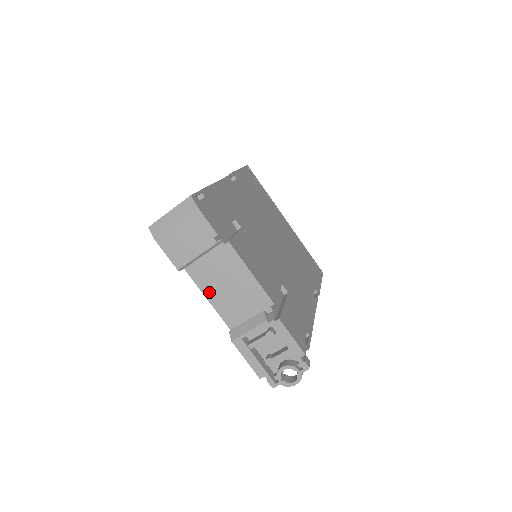
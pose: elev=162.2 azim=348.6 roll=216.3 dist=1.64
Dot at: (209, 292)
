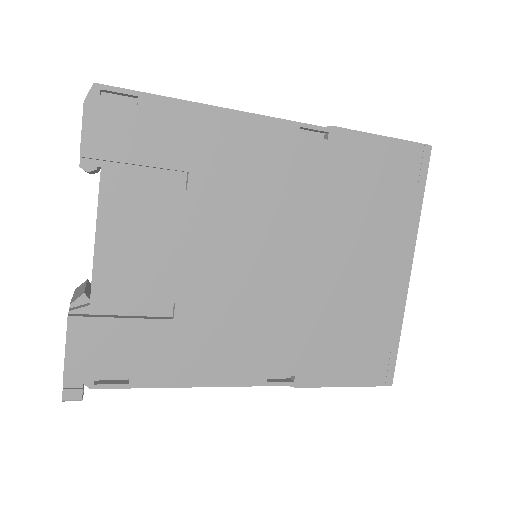
Dot at: occluded
